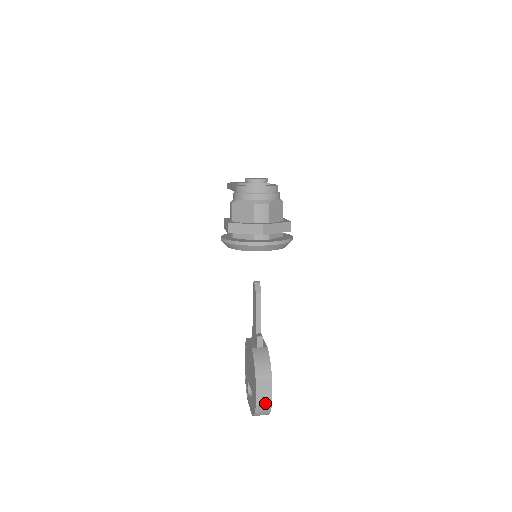
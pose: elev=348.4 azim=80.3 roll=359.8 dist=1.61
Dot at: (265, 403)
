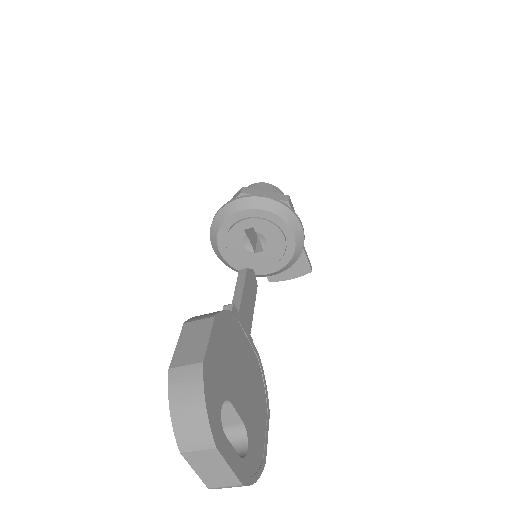
Dot at: (190, 360)
